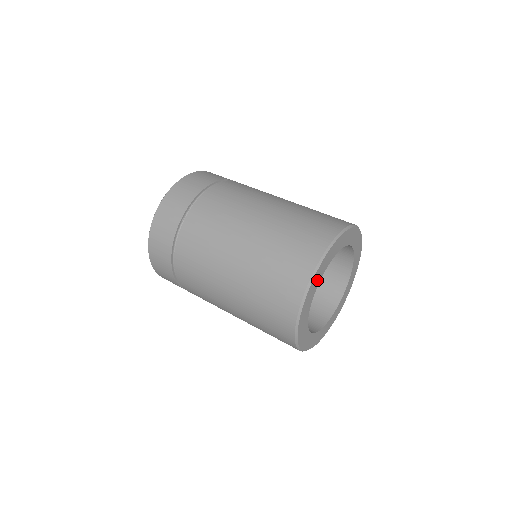
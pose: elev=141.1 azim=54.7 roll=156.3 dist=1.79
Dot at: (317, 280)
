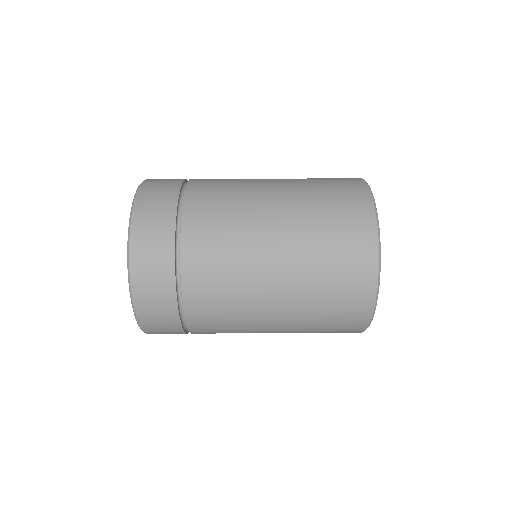
Dot at: occluded
